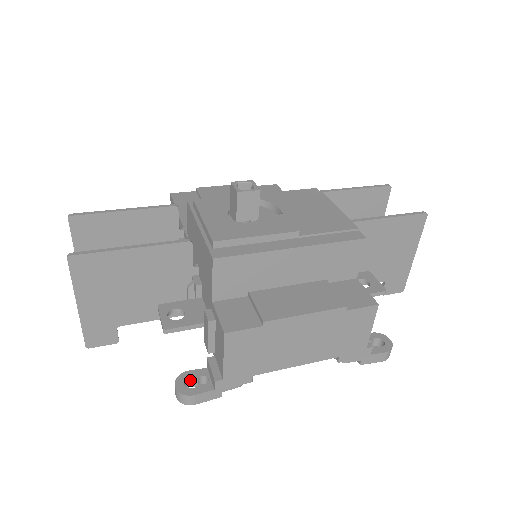
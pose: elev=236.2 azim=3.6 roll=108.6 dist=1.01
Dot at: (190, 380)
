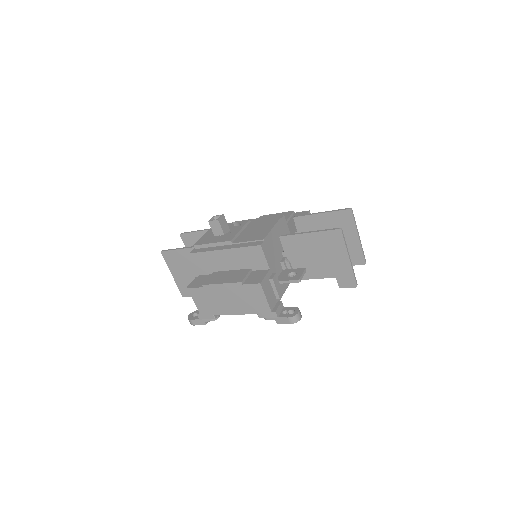
Dot at: occluded
